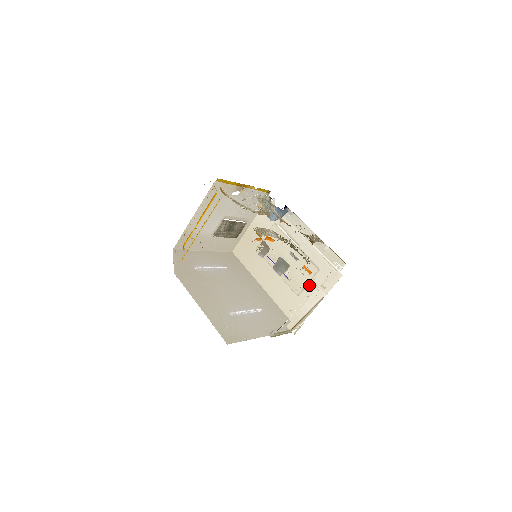
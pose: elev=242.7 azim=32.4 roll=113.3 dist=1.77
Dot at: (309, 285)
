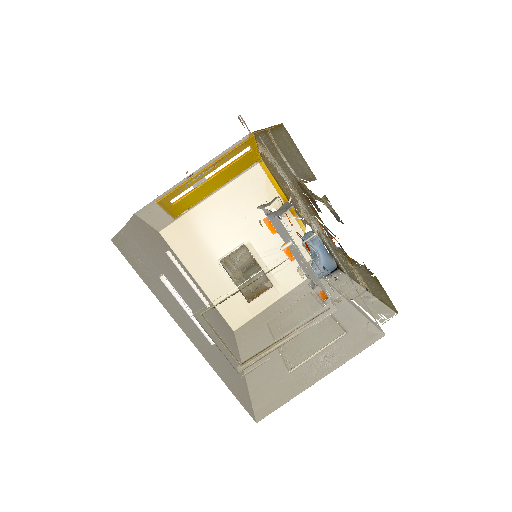
Dot at: (318, 355)
